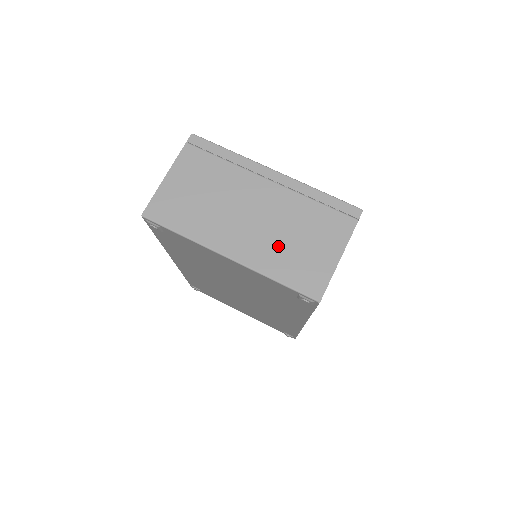
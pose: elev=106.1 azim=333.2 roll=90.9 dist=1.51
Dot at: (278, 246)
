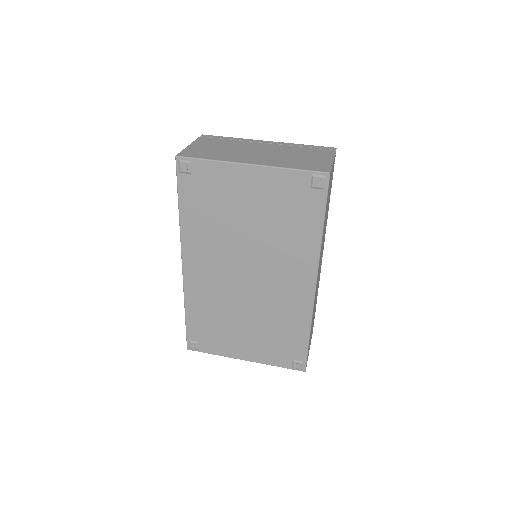
Dot at: (286, 159)
